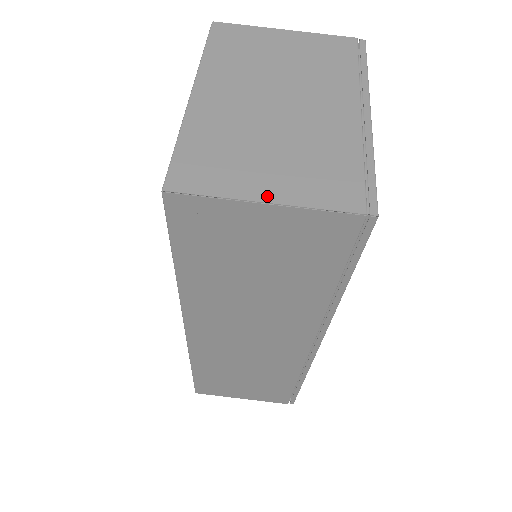
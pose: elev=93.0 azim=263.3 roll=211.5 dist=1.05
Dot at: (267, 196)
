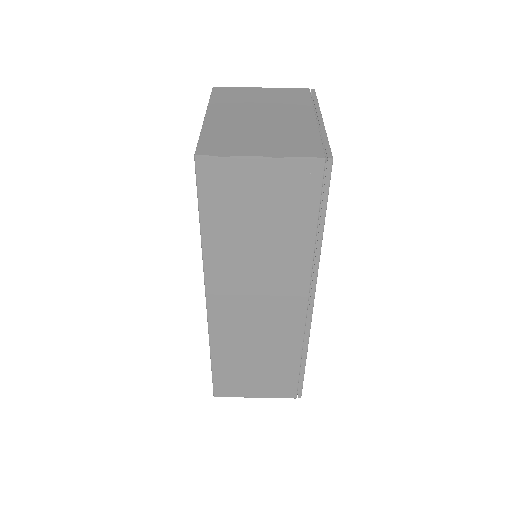
Dot at: (261, 154)
